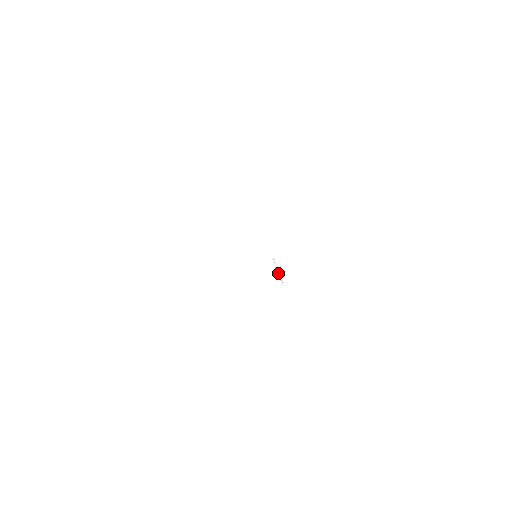
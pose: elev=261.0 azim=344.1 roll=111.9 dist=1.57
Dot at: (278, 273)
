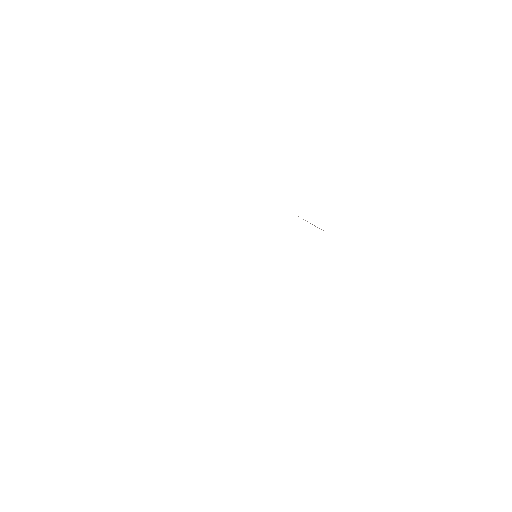
Dot at: occluded
